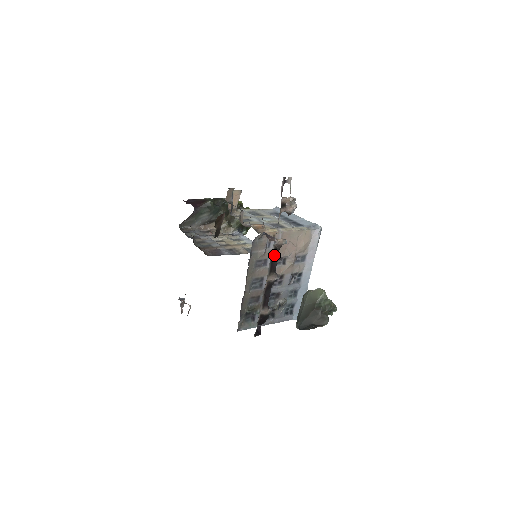
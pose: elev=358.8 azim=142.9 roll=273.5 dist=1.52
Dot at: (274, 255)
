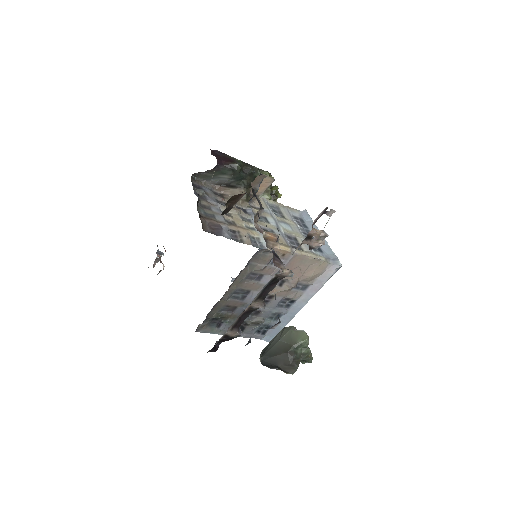
Dot at: (271, 283)
